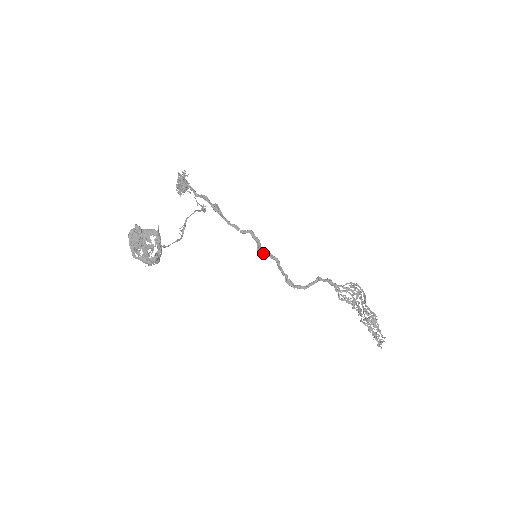
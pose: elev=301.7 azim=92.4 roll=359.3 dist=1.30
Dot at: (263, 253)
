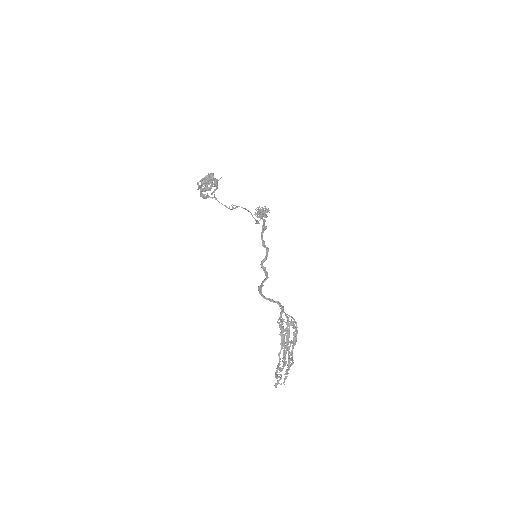
Dot at: (264, 269)
